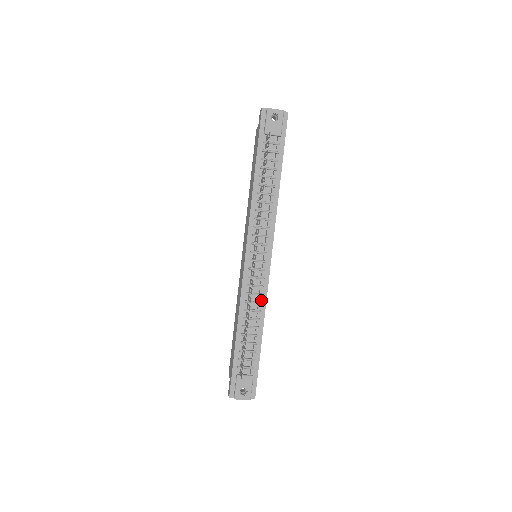
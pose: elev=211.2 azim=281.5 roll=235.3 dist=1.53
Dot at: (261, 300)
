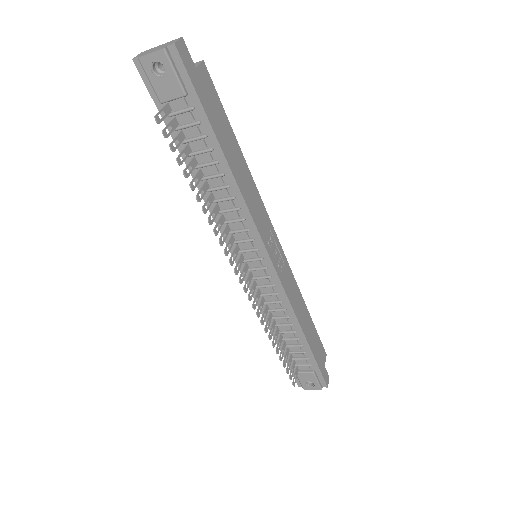
Dot at: (284, 306)
